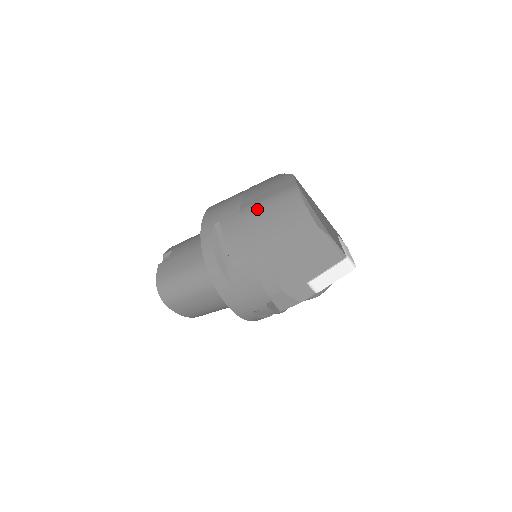
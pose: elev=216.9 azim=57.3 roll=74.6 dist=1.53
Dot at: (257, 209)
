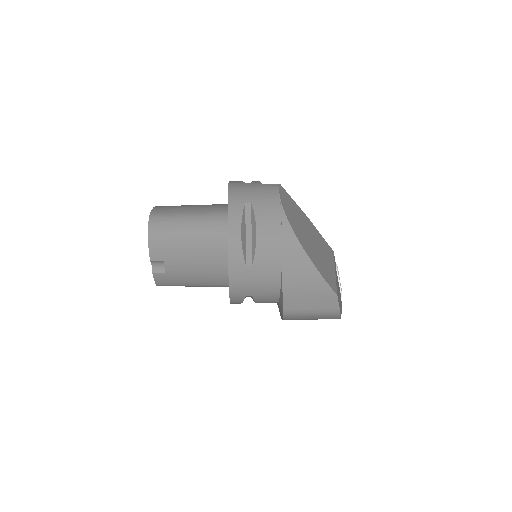
Dot at: (301, 316)
